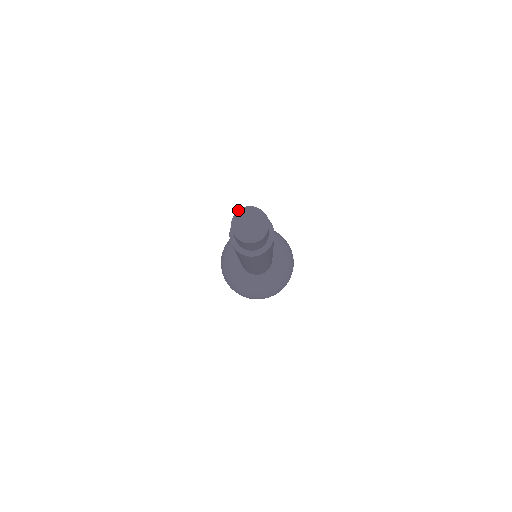
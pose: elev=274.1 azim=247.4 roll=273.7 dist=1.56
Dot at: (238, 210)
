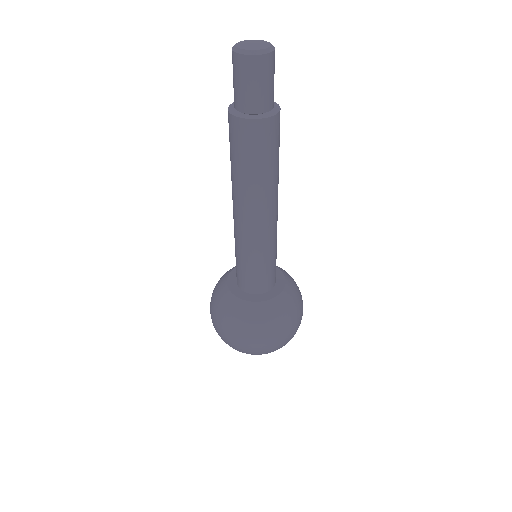
Dot at: occluded
